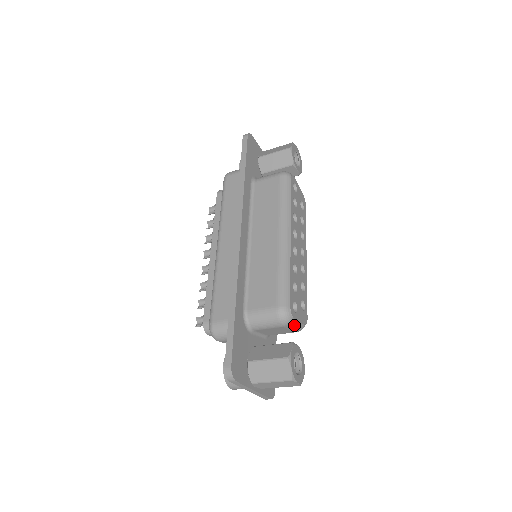
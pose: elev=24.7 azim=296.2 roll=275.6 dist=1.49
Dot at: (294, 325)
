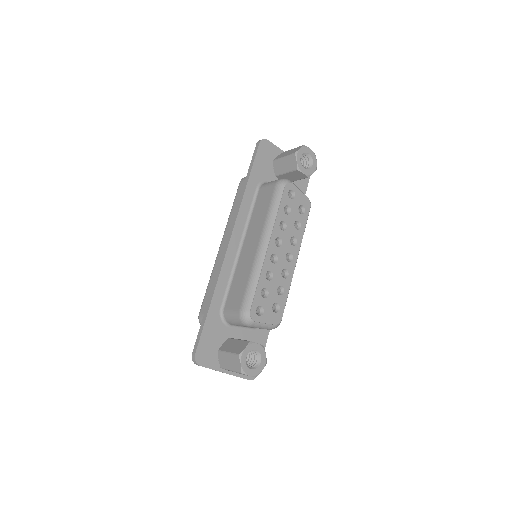
Dot at: (259, 326)
